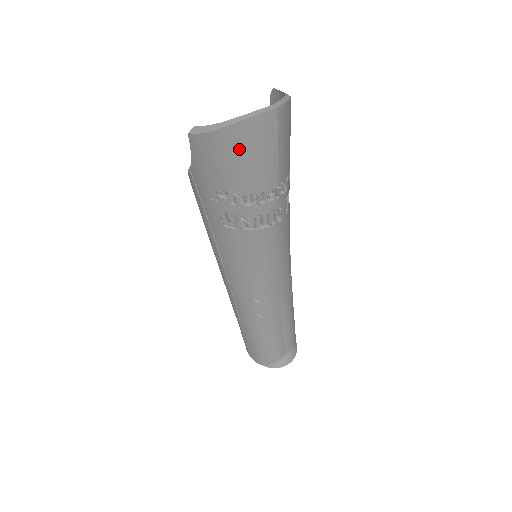
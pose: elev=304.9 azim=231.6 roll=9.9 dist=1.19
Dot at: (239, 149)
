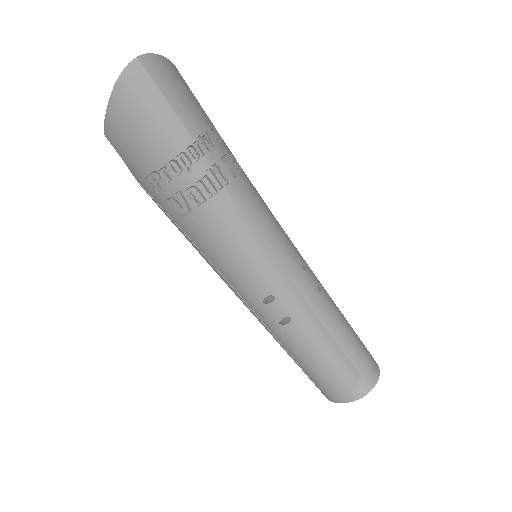
Dot at: (132, 115)
